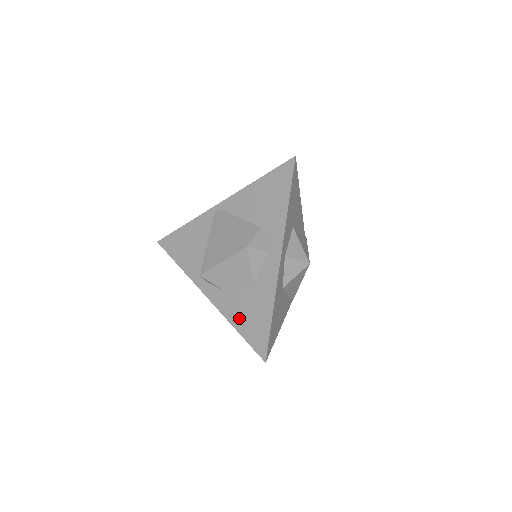
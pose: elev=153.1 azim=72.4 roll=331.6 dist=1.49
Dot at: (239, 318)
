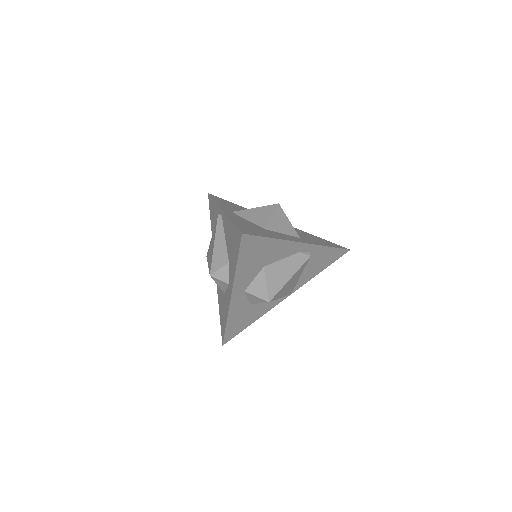
Dot at: (220, 304)
